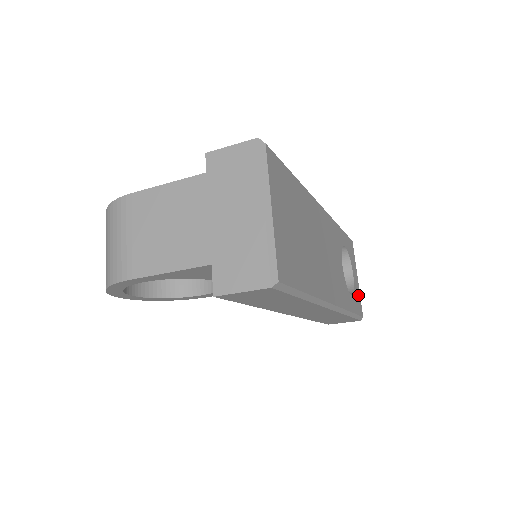
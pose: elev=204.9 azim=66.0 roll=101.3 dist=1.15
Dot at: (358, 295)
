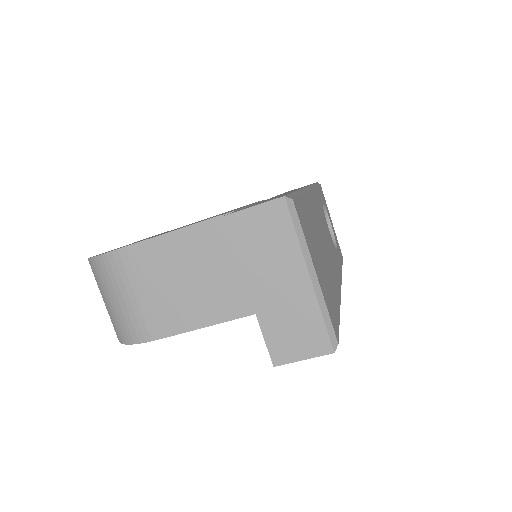
Dot at: occluded
